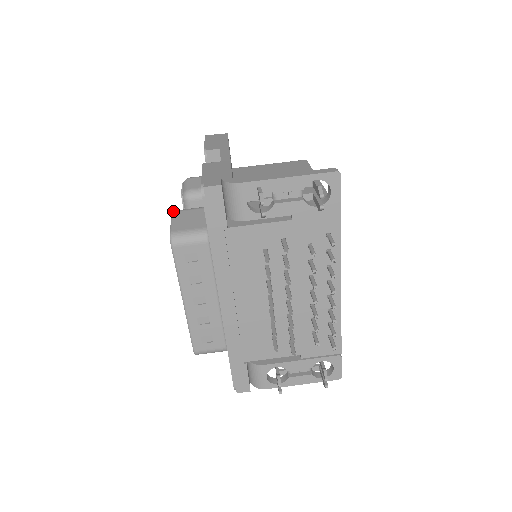
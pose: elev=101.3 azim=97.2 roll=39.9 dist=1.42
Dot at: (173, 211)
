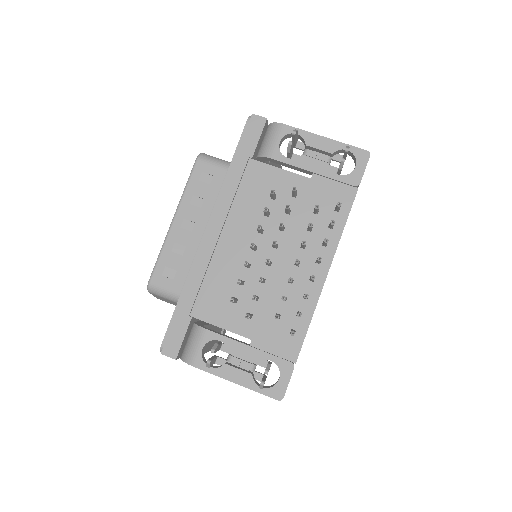
Dot at: occluded
